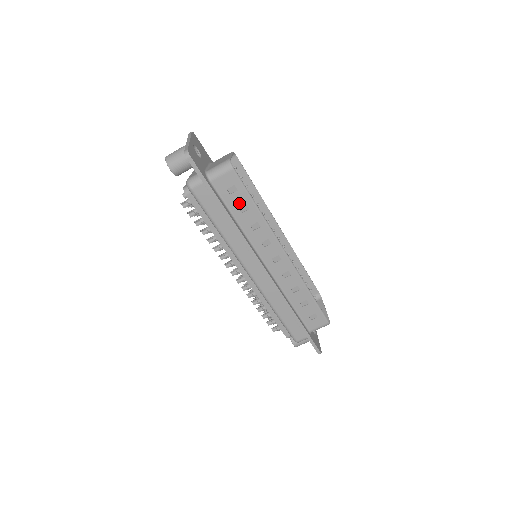
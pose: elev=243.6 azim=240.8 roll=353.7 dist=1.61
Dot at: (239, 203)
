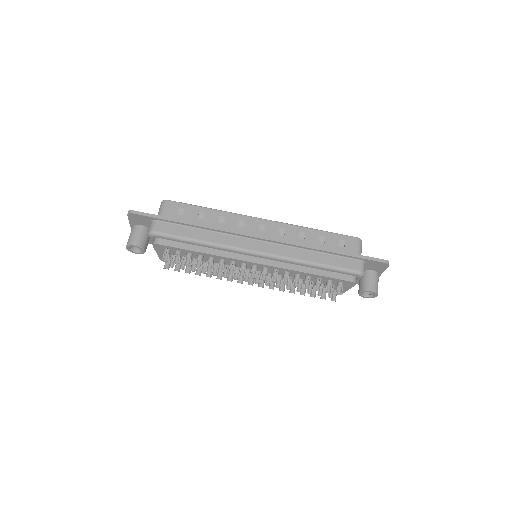
Dot at: (194, 215)
